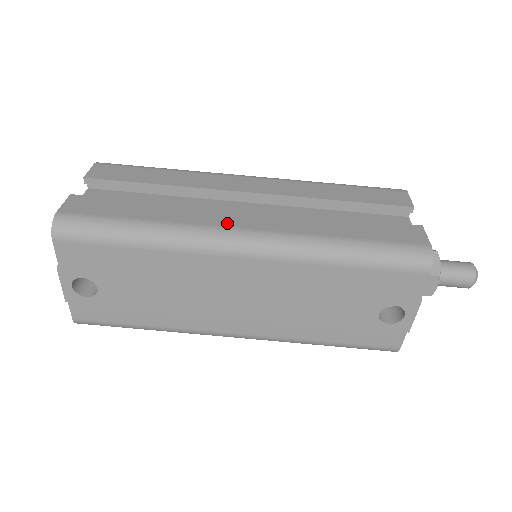
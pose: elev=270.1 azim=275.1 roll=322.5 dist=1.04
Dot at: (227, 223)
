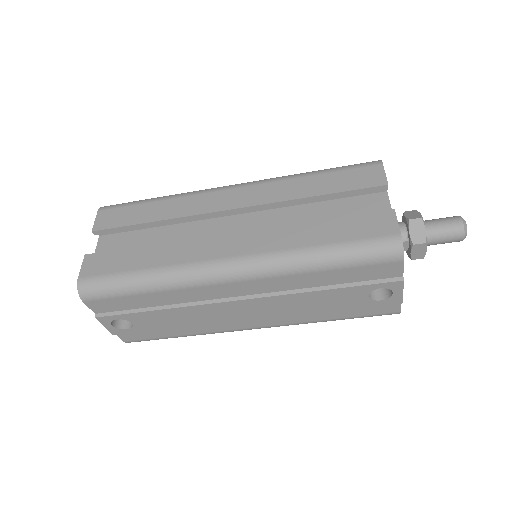
Dot at: (214, 255)
